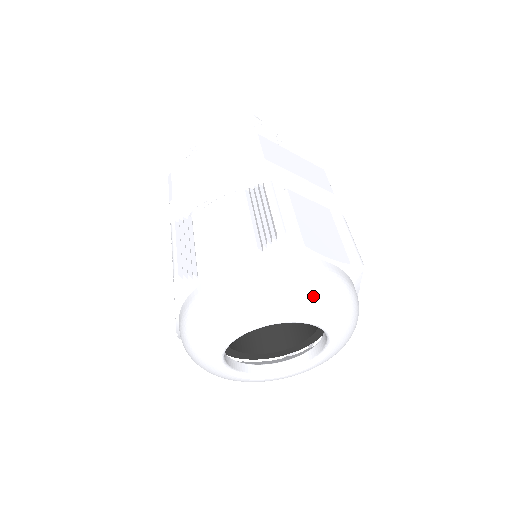
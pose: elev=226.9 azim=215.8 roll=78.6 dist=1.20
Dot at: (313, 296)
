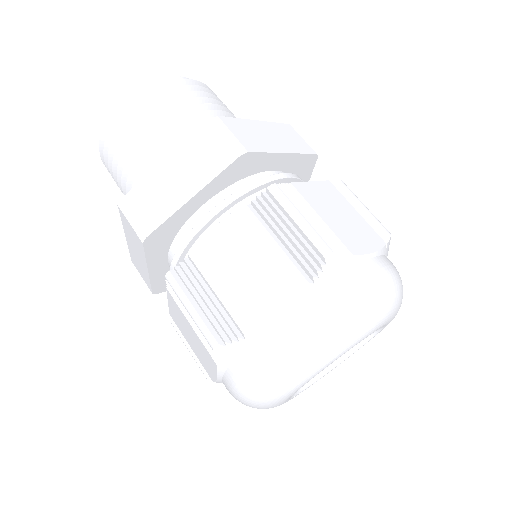
Dot at: (295, 370)
